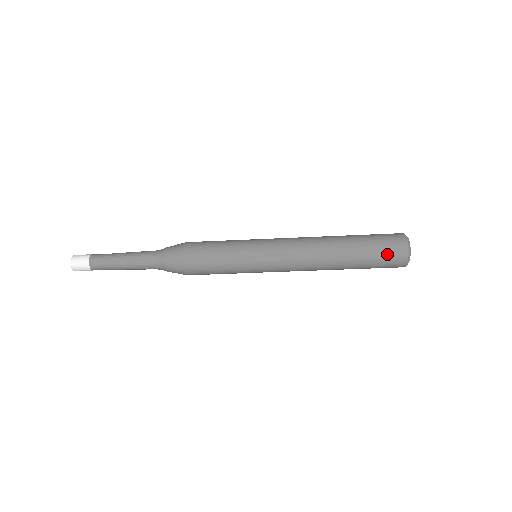
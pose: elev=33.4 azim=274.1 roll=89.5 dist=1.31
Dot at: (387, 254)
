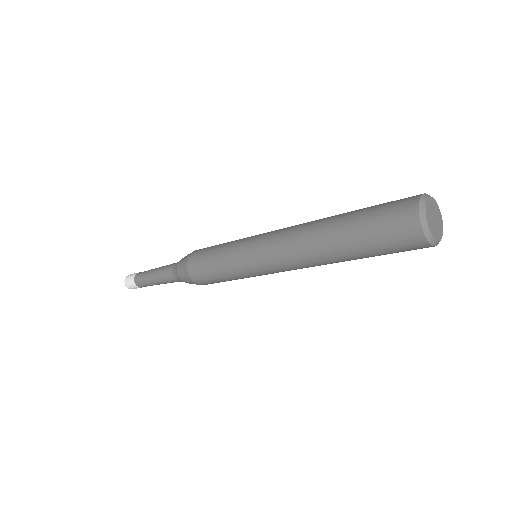
Dot at: (387, 214)
